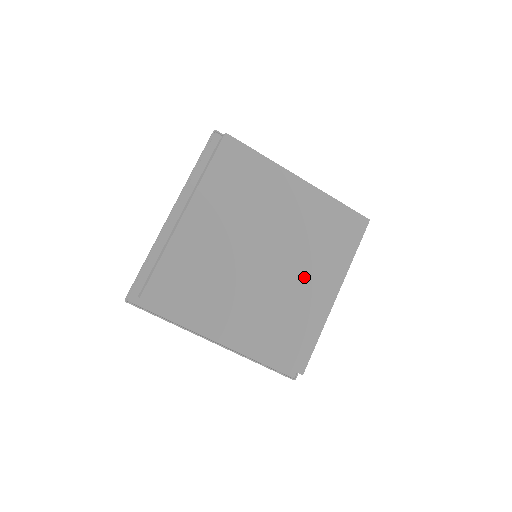
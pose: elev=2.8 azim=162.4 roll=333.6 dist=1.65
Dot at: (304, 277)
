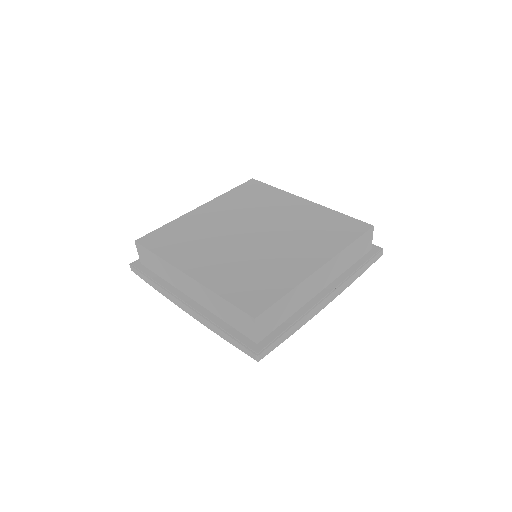
Dot at: (287, 250)
